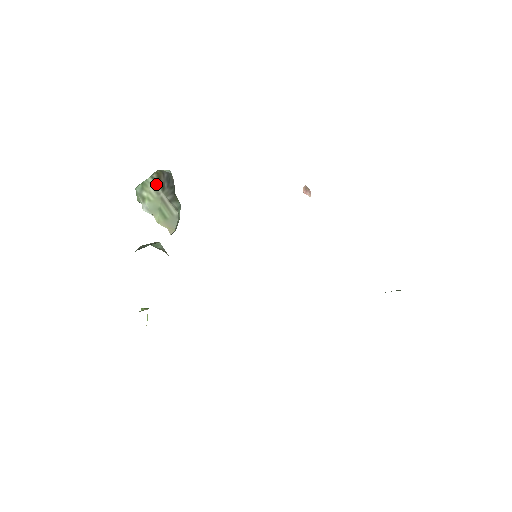
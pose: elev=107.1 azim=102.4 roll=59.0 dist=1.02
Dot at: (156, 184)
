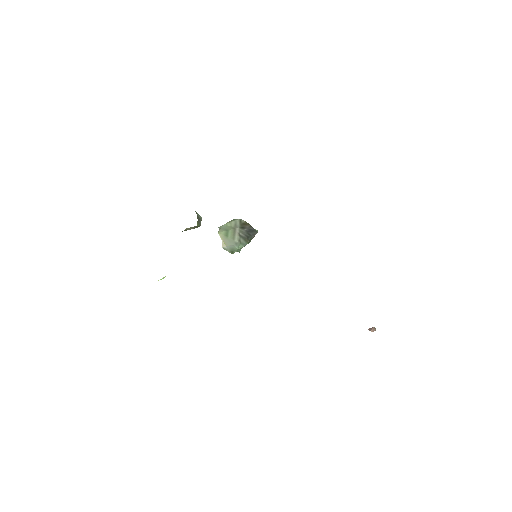
Dot at: (239, 223)
